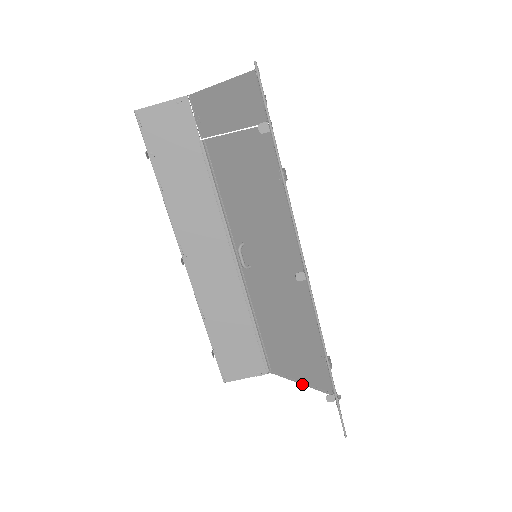
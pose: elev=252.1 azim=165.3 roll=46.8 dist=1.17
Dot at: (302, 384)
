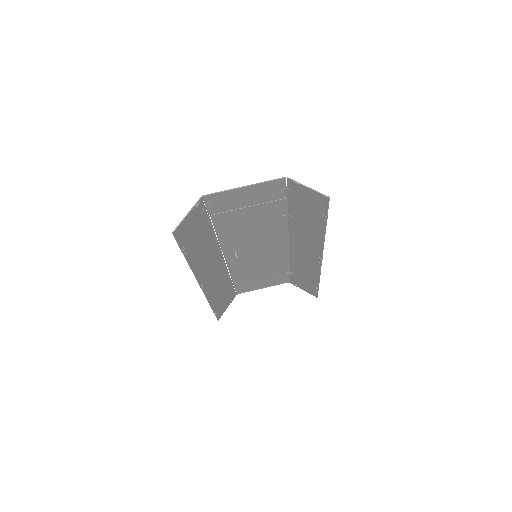
Dot at: occluded
